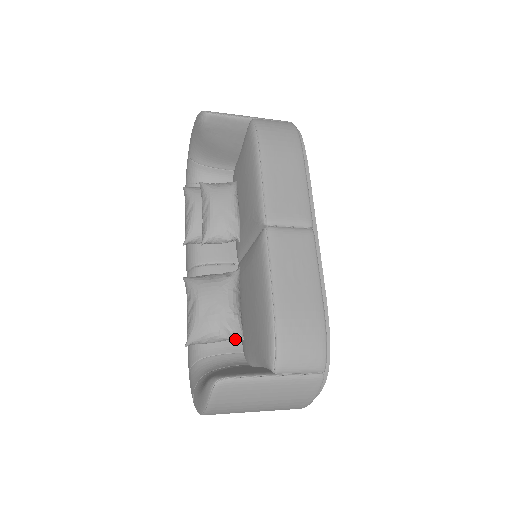
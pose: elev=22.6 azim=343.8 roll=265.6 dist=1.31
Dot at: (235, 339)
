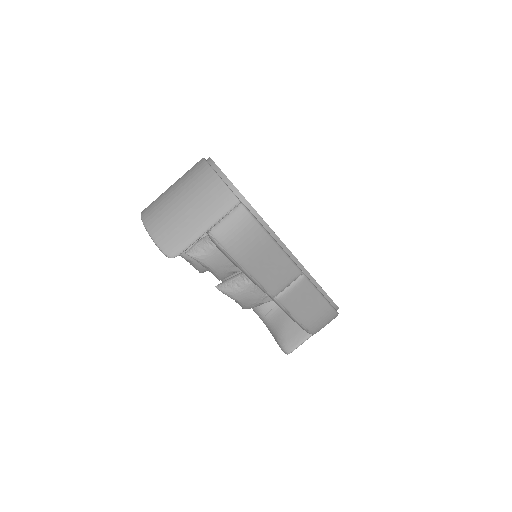
Dot at: occluded
